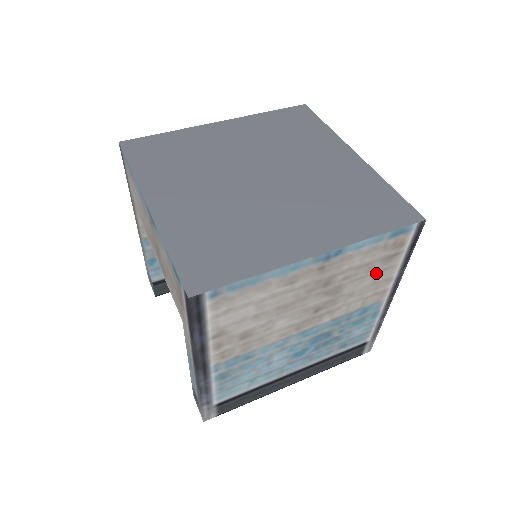
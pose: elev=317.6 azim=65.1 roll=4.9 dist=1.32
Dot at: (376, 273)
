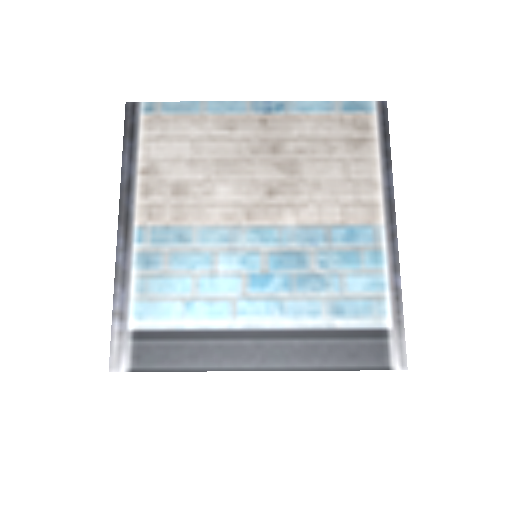
Dot at: (345, 162)
